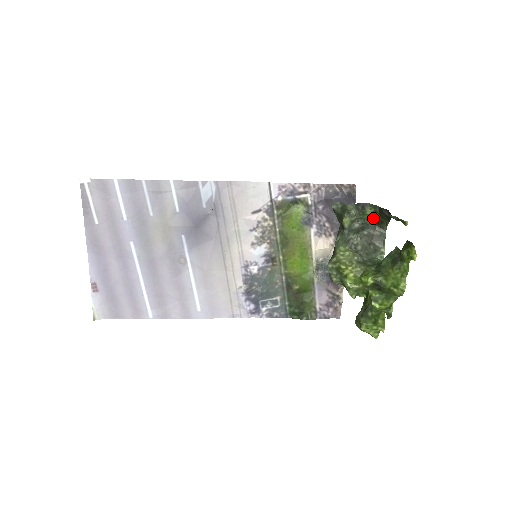
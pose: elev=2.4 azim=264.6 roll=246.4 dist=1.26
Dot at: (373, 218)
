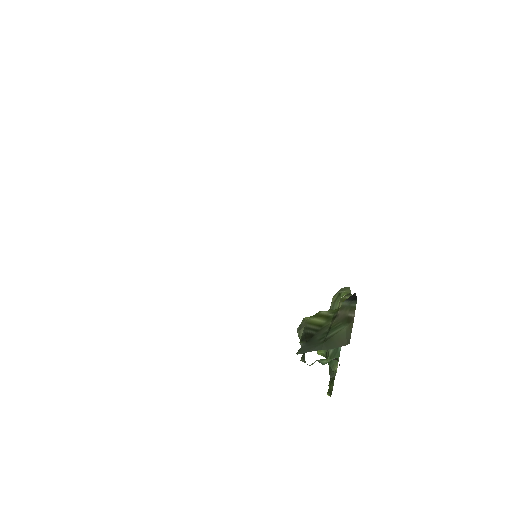
Dot at: (334, 358)
